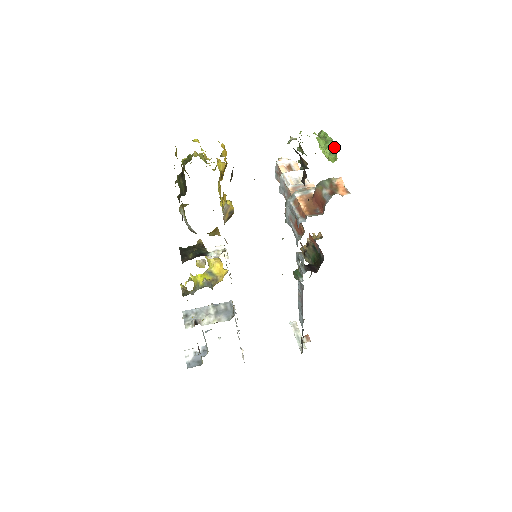
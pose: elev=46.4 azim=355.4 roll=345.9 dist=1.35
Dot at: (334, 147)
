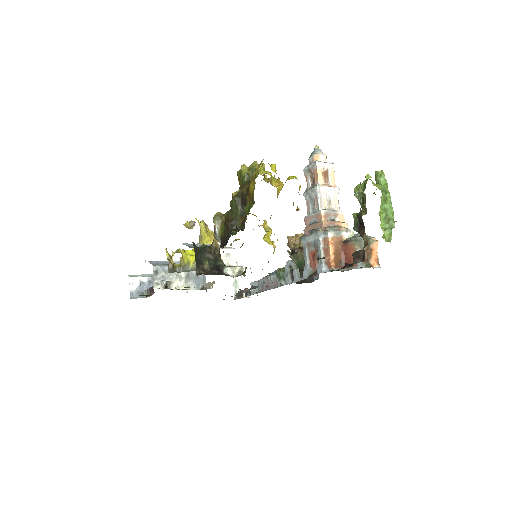
Dot at: (391, 214)
